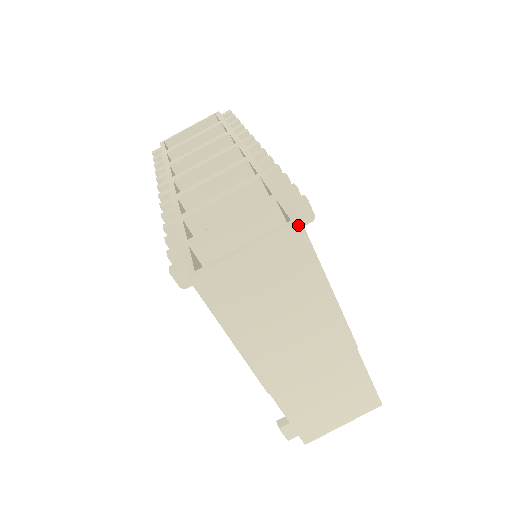
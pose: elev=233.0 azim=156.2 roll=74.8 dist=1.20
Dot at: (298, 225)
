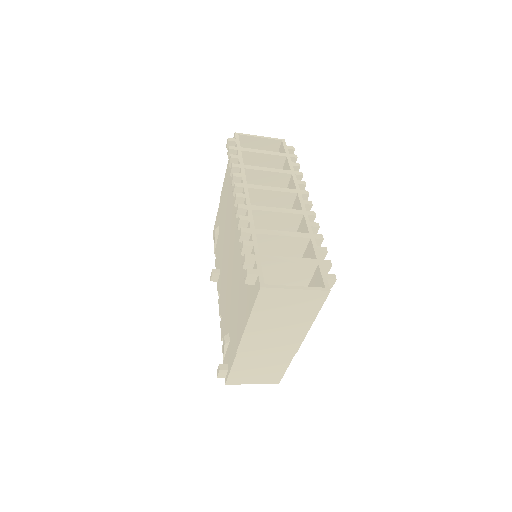
Dot at: (327, 292)
